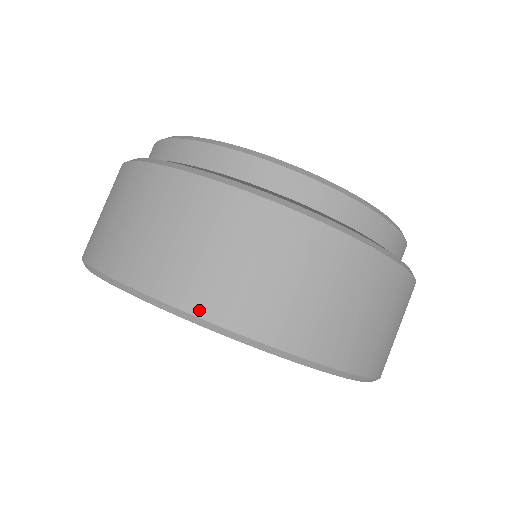
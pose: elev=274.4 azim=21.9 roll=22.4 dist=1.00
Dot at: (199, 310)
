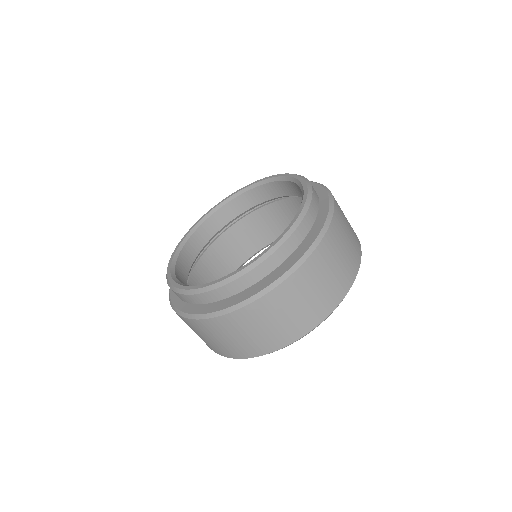
Dot at: (267, 352)
